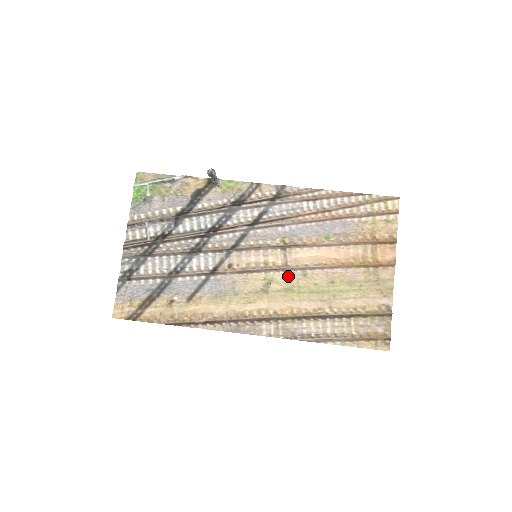
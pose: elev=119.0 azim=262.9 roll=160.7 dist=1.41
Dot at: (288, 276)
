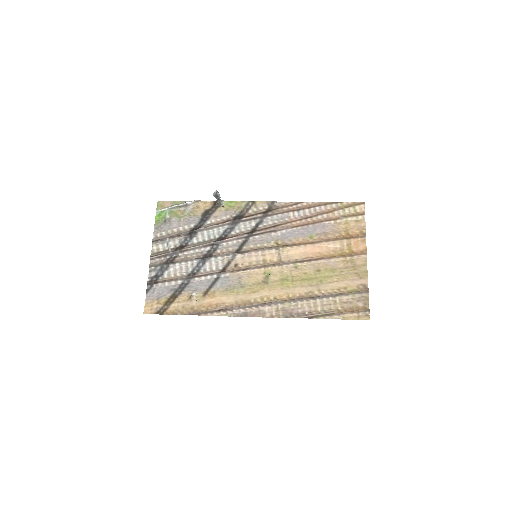
Dot at: (283, 269)
